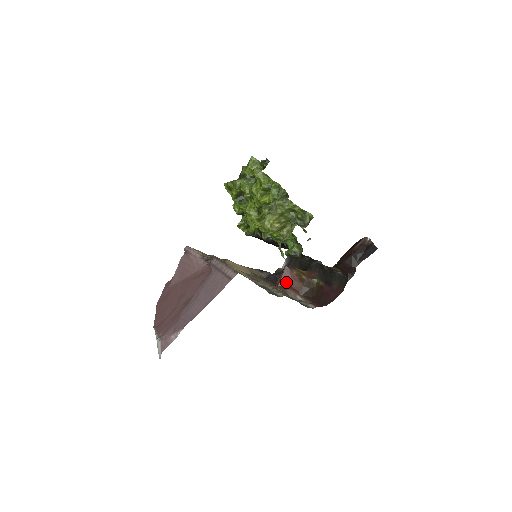
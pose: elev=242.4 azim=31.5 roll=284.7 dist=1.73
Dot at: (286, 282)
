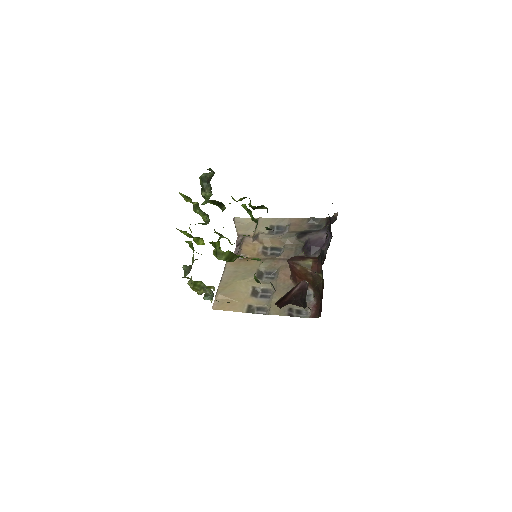
Dot at: (295, 275)
